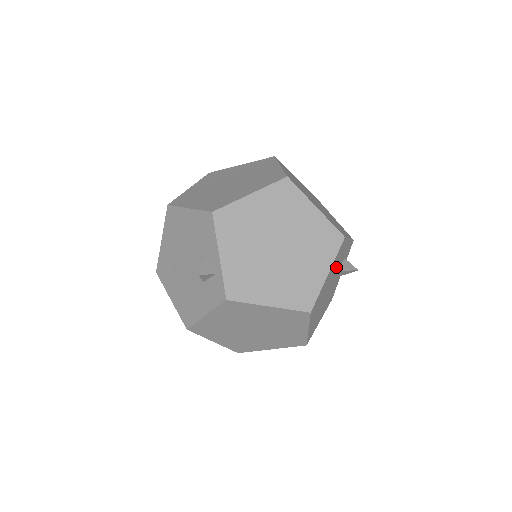
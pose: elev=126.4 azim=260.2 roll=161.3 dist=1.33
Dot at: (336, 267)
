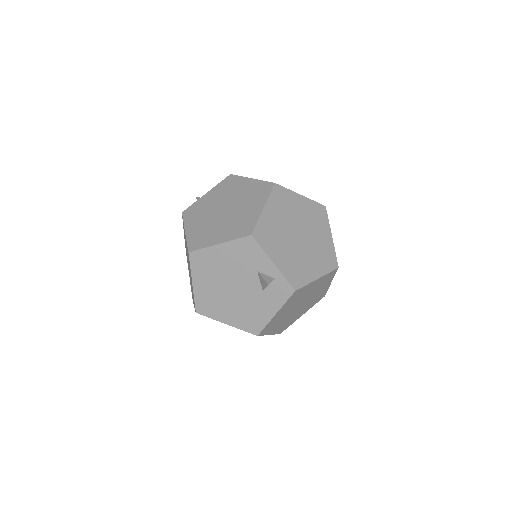
Dot at: occluded
